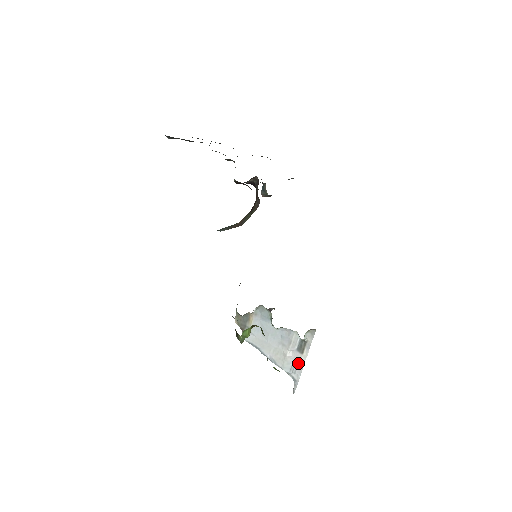
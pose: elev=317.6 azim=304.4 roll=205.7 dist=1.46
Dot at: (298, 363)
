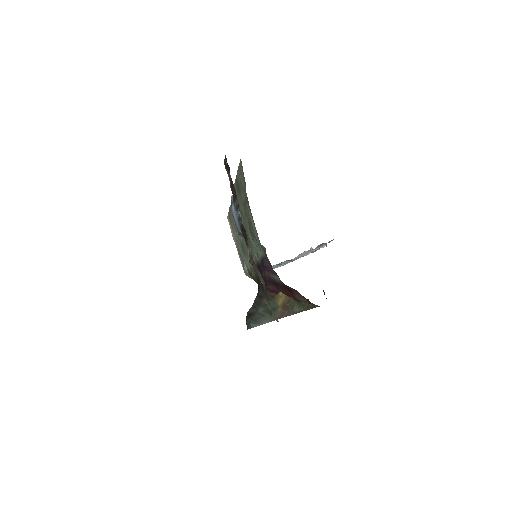
Dot at: occluded
